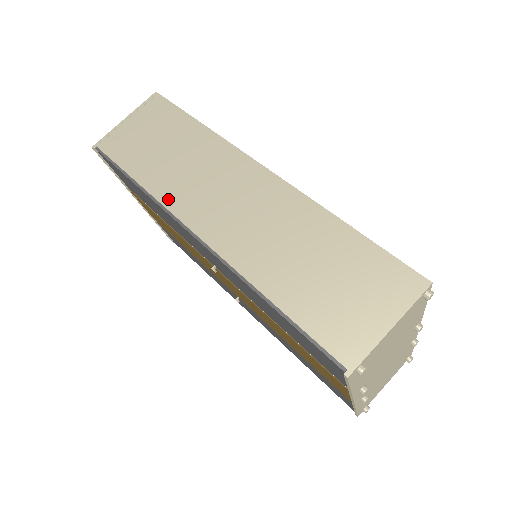
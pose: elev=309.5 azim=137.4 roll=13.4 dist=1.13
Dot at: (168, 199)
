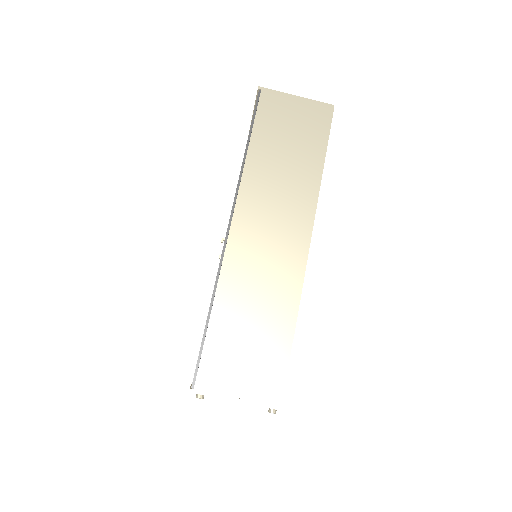
Dot at: (247, 184)
